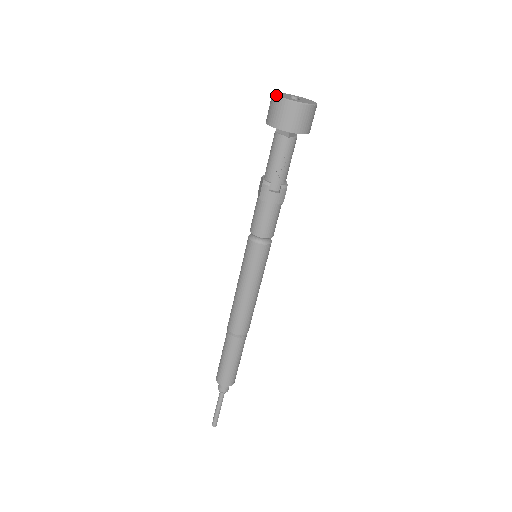
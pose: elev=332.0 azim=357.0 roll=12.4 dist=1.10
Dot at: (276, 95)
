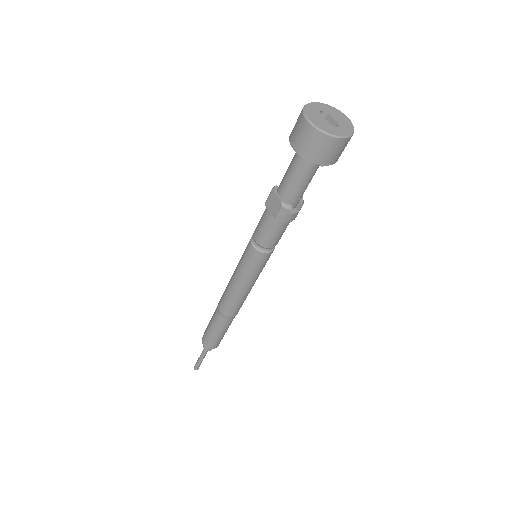
Dot at: (317, 128)
